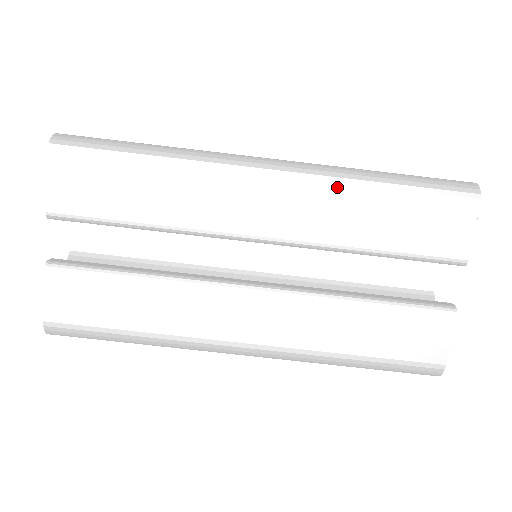
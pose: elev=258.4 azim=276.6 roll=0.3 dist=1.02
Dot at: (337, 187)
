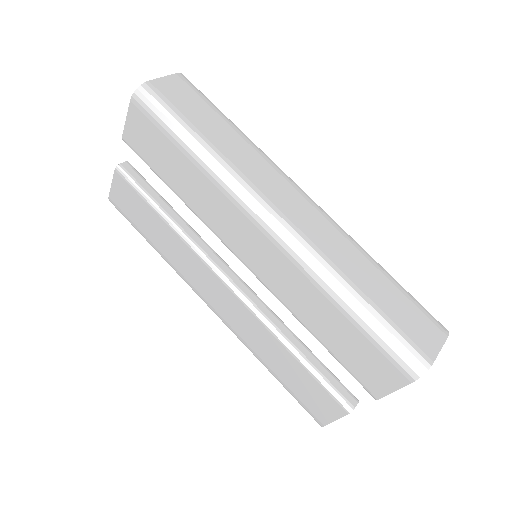
Dot at: (309, 279)
